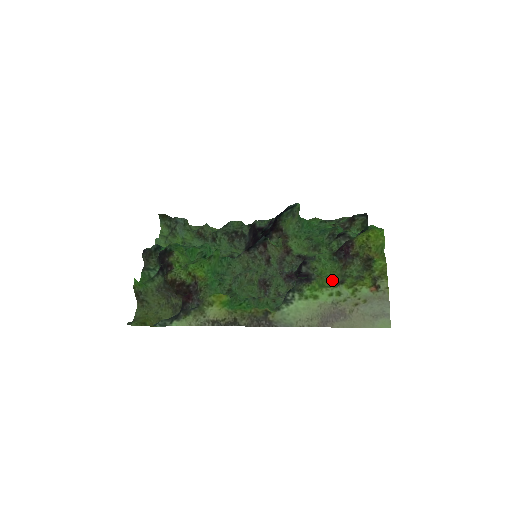
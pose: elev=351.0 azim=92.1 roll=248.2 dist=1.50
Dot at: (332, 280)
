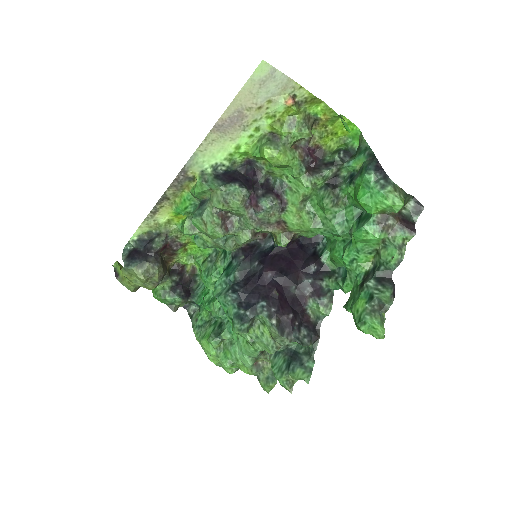
Dot at: (278, 159)
